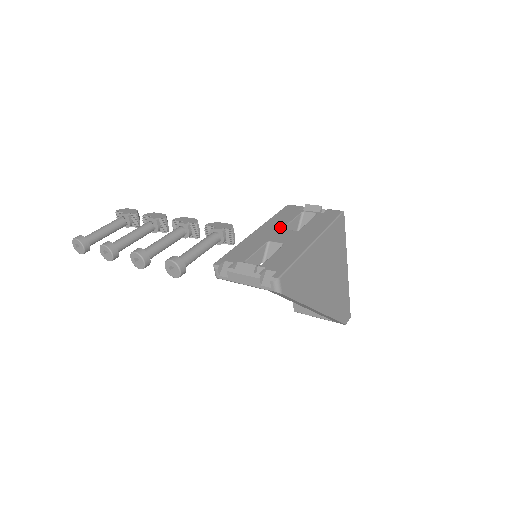
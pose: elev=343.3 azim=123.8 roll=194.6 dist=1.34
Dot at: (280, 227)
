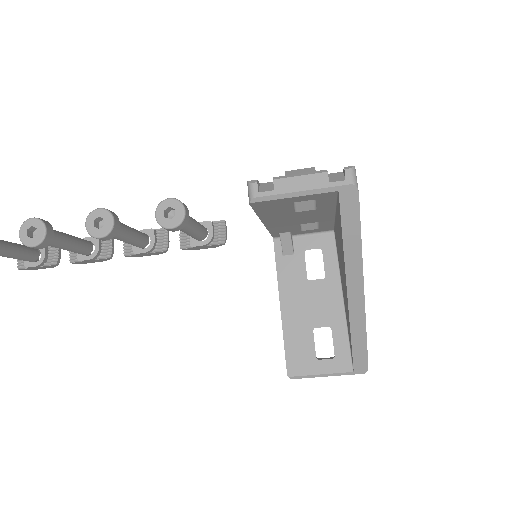
Dot at: occluded
